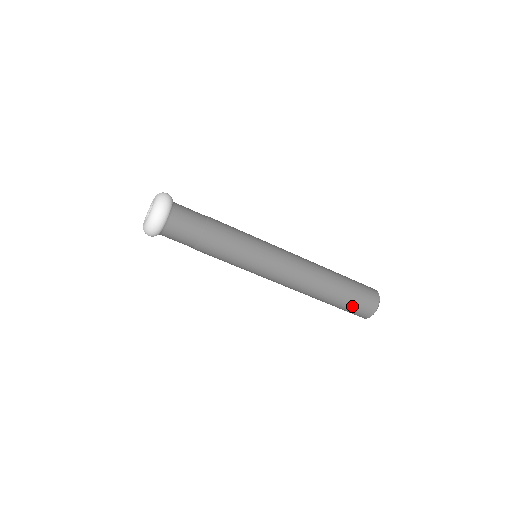
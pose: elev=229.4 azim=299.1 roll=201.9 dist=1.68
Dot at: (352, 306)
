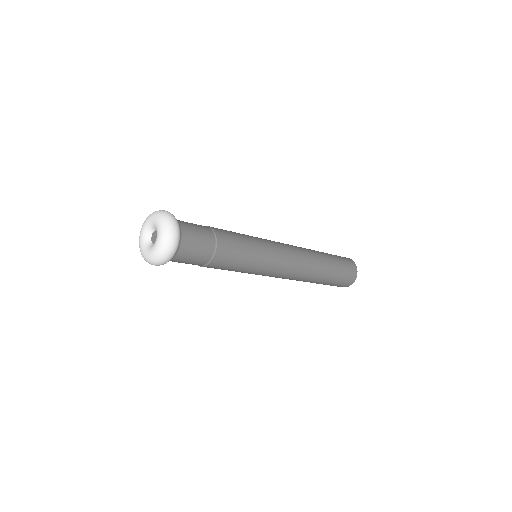
Dot at: occluded
